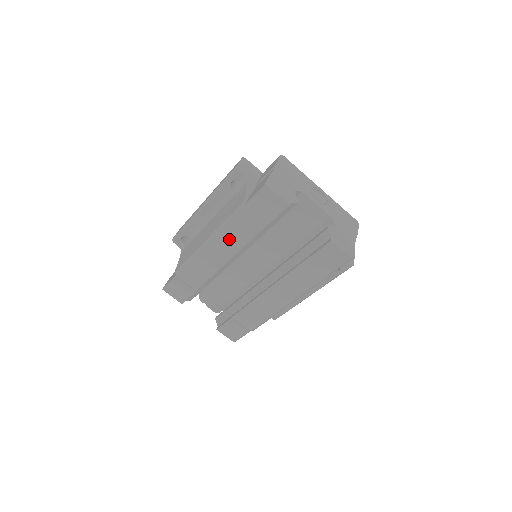
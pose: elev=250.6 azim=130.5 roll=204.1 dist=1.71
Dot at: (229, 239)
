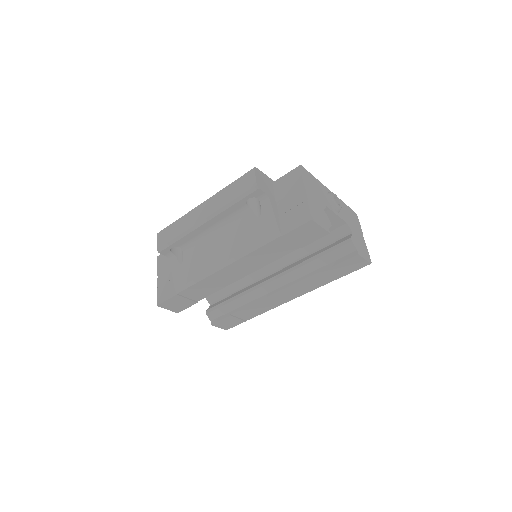
Dot at: (252, 261)
